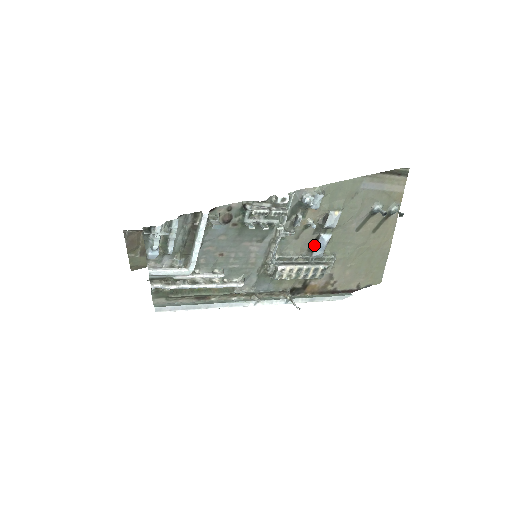
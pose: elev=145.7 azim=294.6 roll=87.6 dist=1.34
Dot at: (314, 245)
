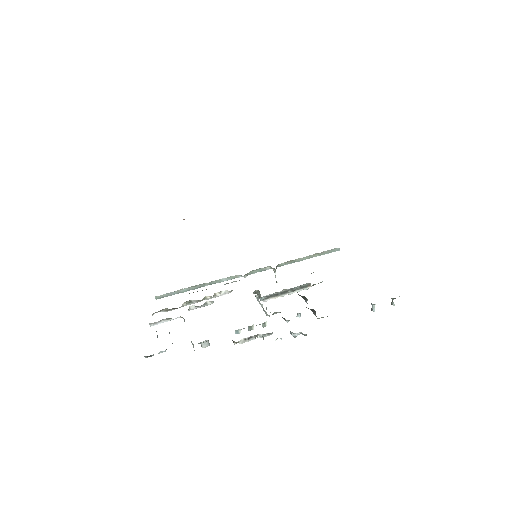
Dot at: occluded
